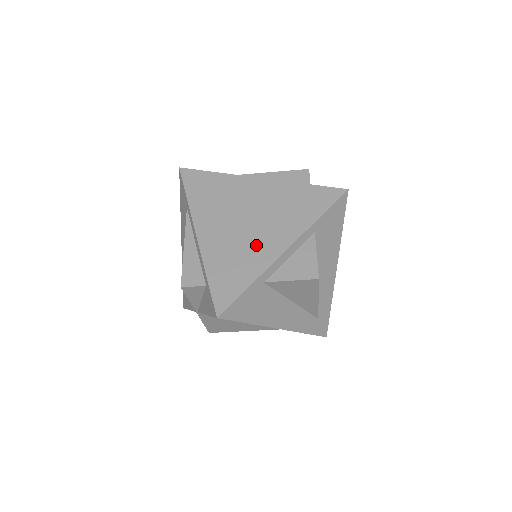
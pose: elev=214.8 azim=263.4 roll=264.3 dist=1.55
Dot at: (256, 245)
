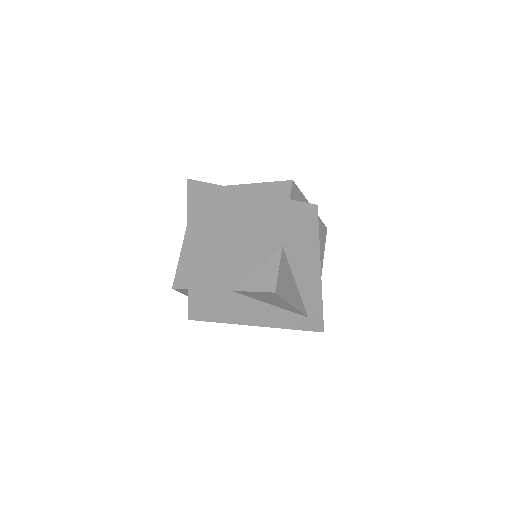
Dot at: (229, 257)
